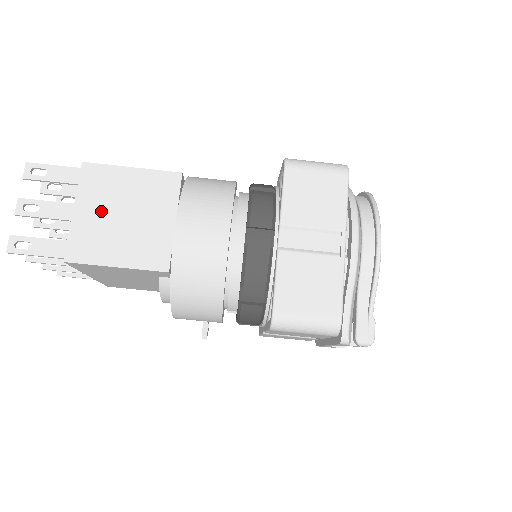
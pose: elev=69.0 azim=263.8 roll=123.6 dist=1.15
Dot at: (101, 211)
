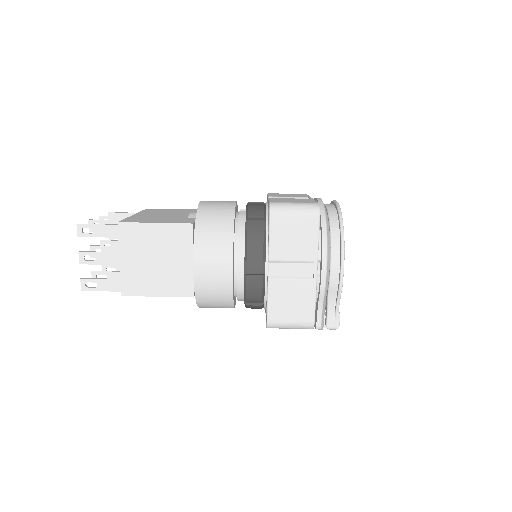
Dot at: (139, 258)
